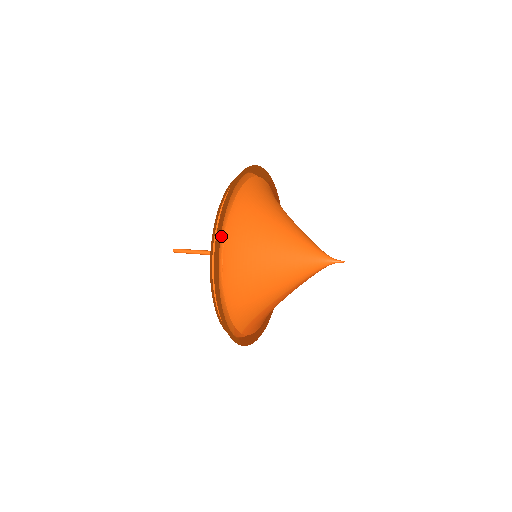
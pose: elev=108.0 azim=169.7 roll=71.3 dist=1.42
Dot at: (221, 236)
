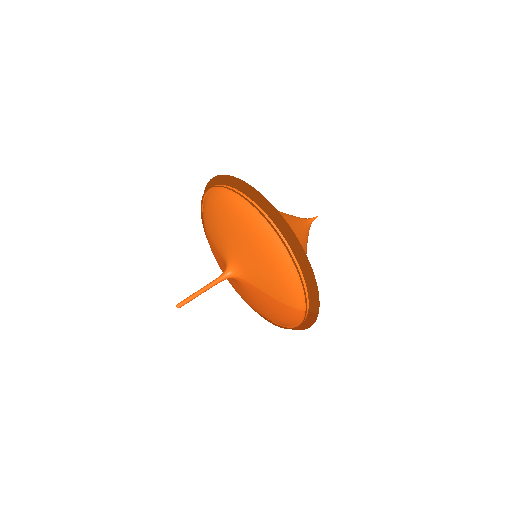
Dot at: occluded
